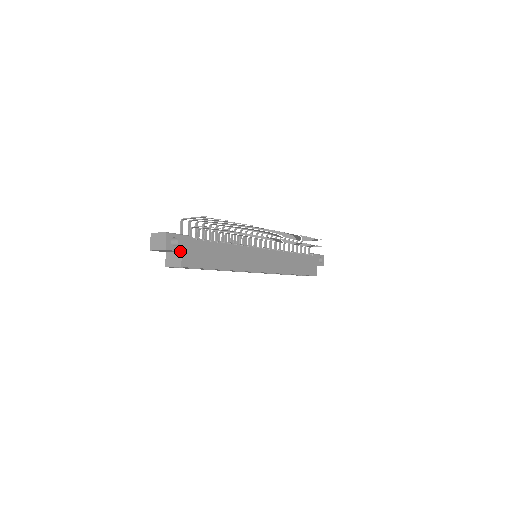
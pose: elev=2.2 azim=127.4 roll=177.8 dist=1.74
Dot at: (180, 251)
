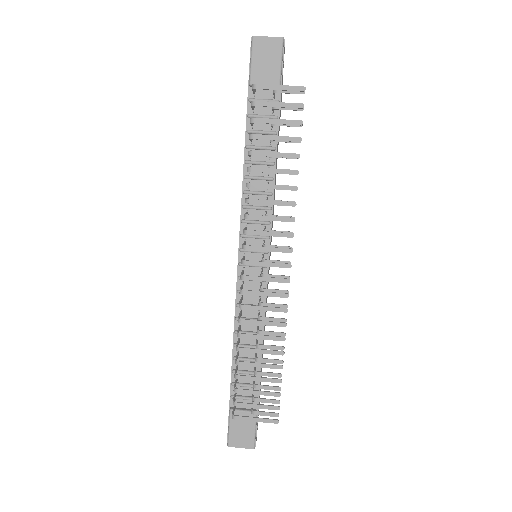
Dot at: occluded
